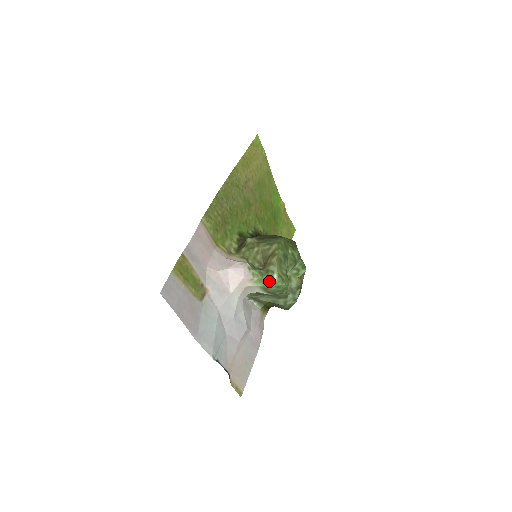
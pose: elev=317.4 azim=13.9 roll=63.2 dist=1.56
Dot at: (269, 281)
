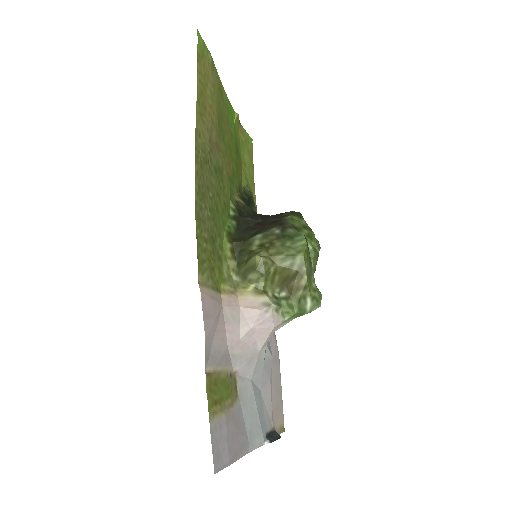
Dot at: (303, 312)
